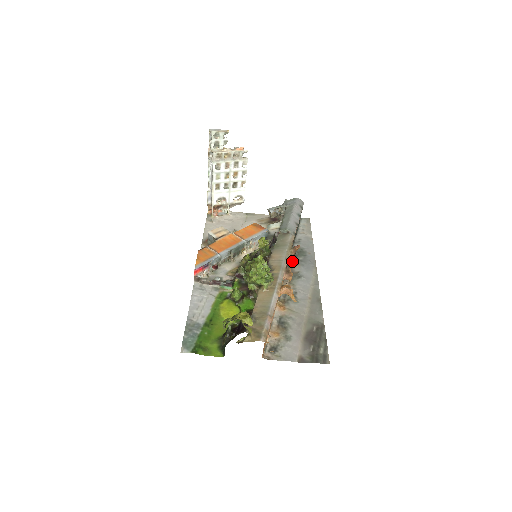
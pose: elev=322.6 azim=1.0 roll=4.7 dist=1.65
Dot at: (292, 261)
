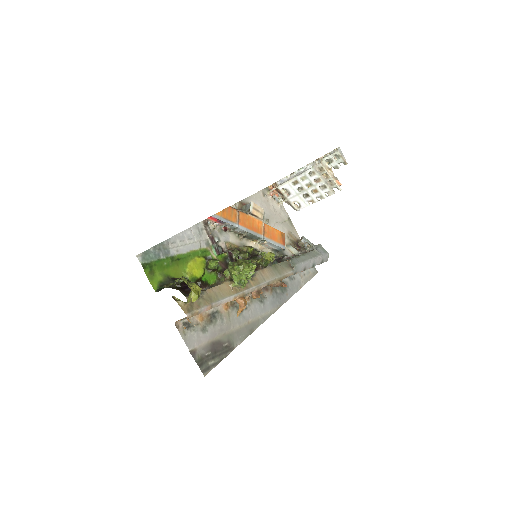
Dot at: occluded
